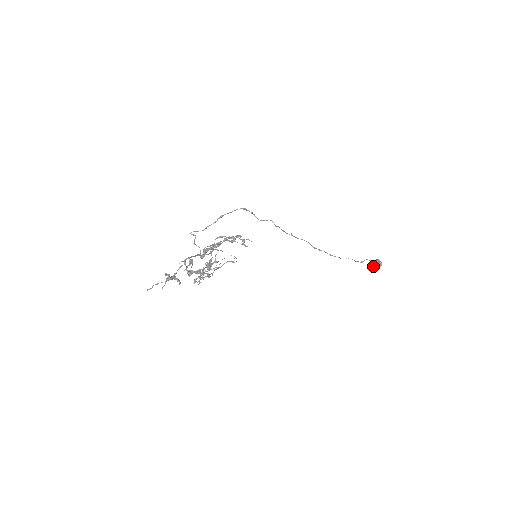
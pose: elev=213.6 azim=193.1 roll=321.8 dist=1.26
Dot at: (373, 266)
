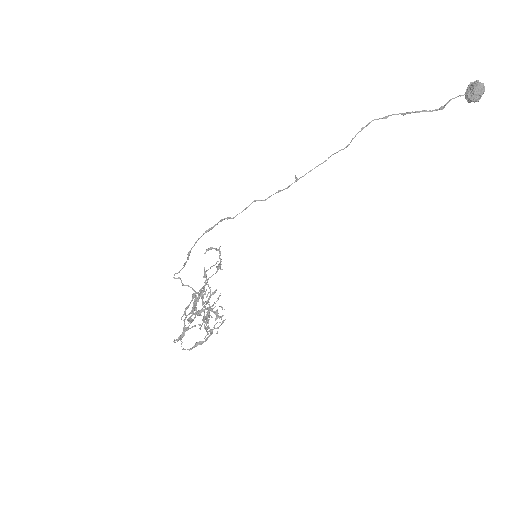
Dot at: occluded
